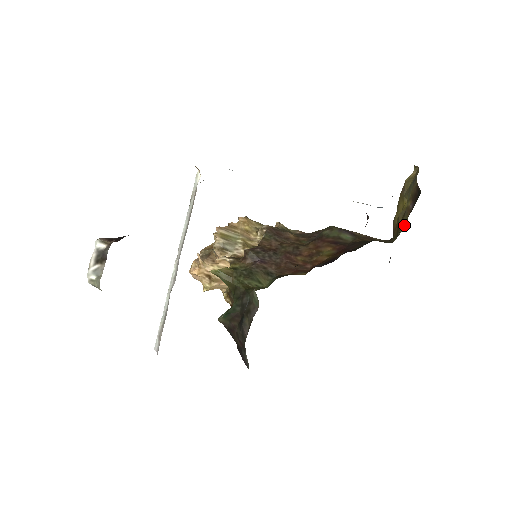
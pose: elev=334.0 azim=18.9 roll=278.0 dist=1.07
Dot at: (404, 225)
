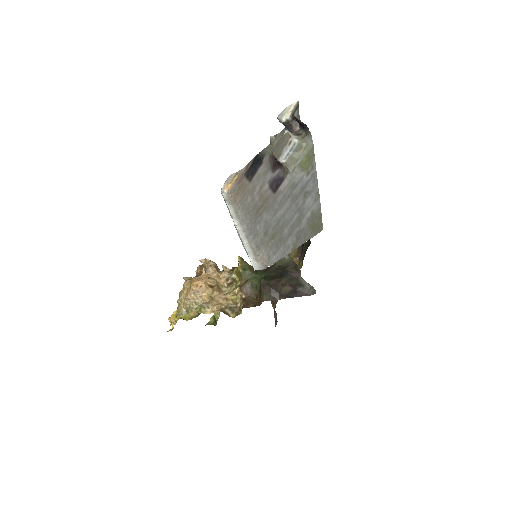
Dot at: occluded
